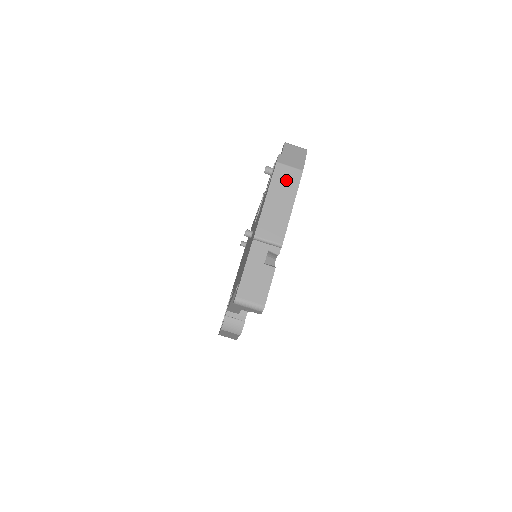
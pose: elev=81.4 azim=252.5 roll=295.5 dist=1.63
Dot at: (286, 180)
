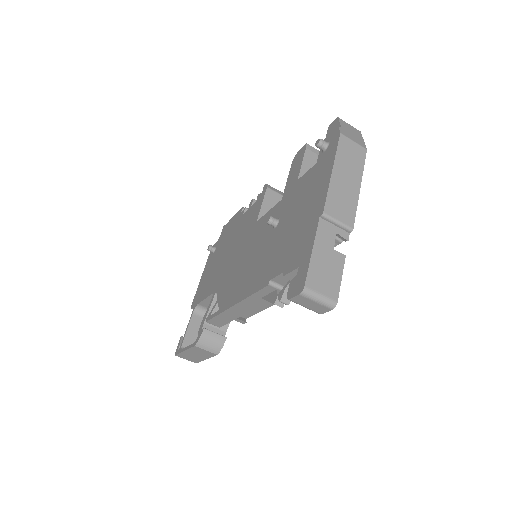
Dot at: (351, 155)
